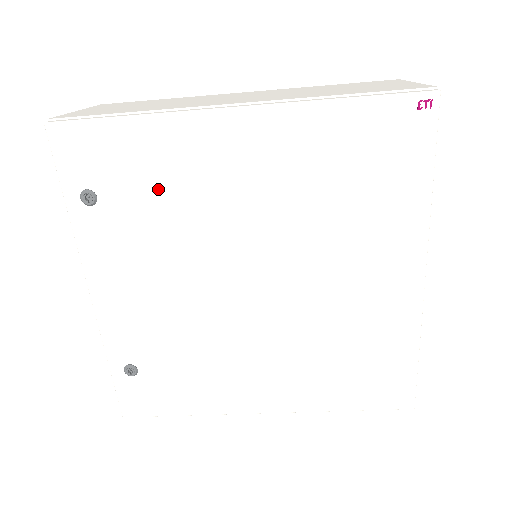
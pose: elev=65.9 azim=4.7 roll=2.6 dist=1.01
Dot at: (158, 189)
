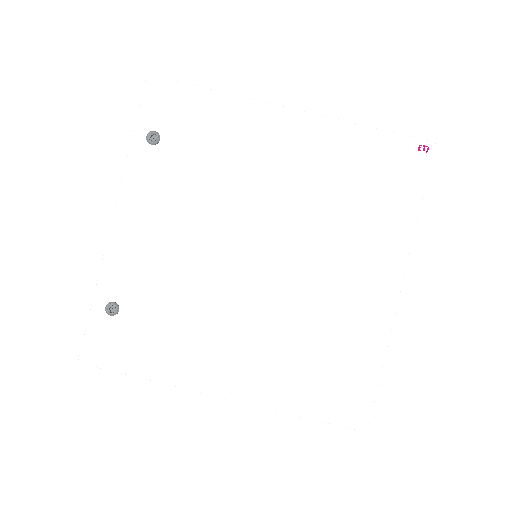
Dot at: (211, 149)
